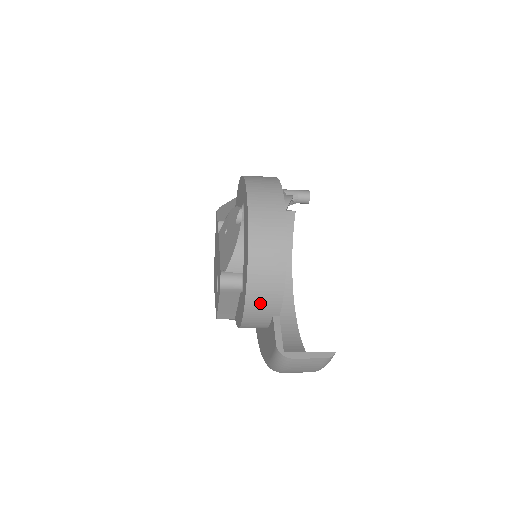
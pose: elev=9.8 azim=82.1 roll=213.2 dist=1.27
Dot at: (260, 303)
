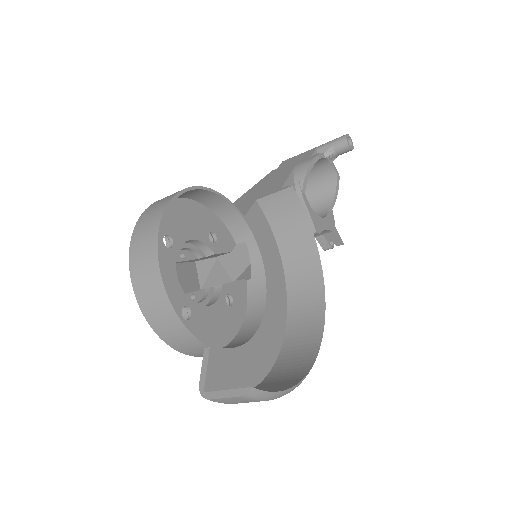
Dot at: (178, 341)
